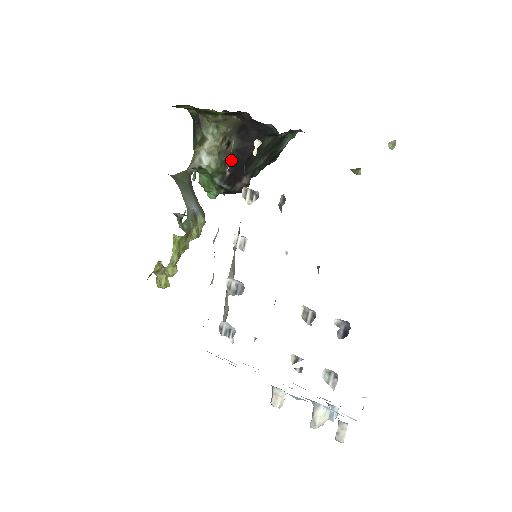
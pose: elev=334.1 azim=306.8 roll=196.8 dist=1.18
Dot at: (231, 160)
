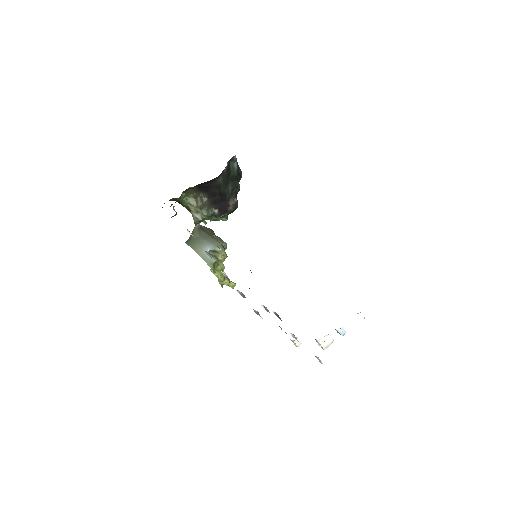
Dot at: (212, 204)
